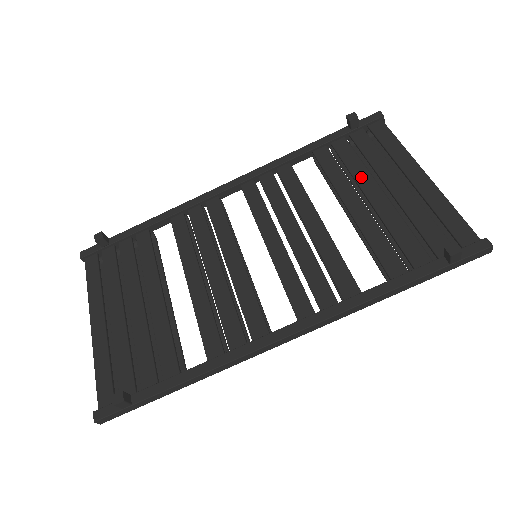
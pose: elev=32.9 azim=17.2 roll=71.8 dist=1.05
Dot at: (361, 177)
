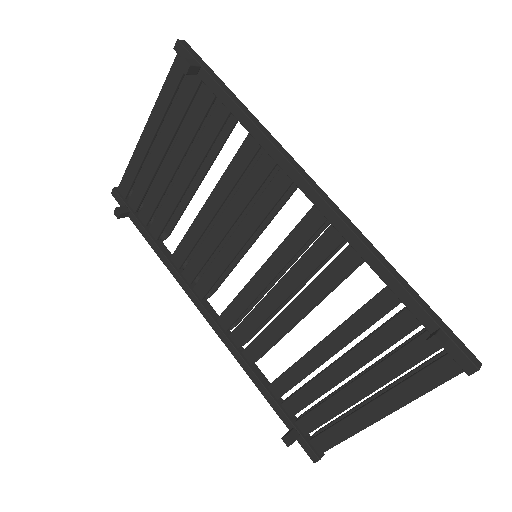
Dot at: (361, 353)
